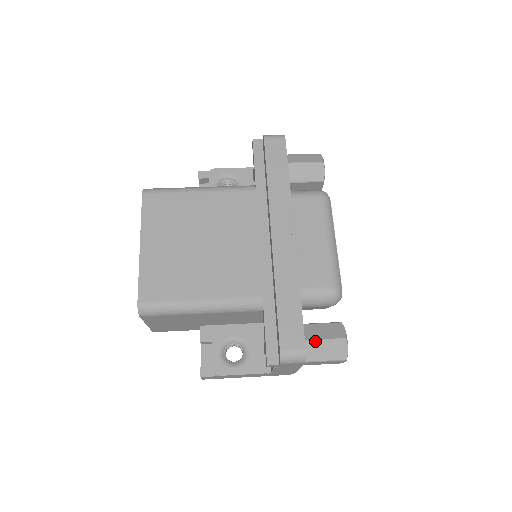
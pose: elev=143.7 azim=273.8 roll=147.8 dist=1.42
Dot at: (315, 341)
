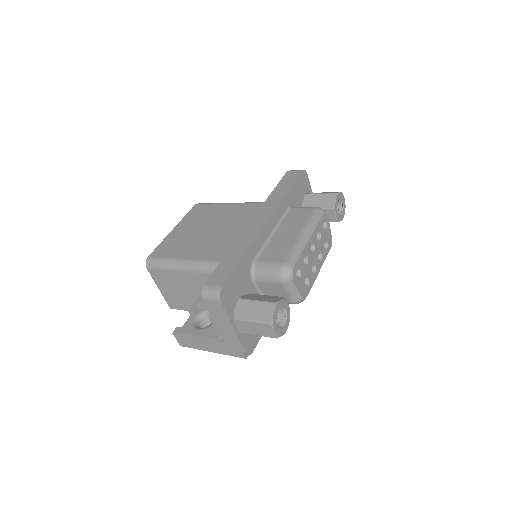
Dot at: (248, 300)
